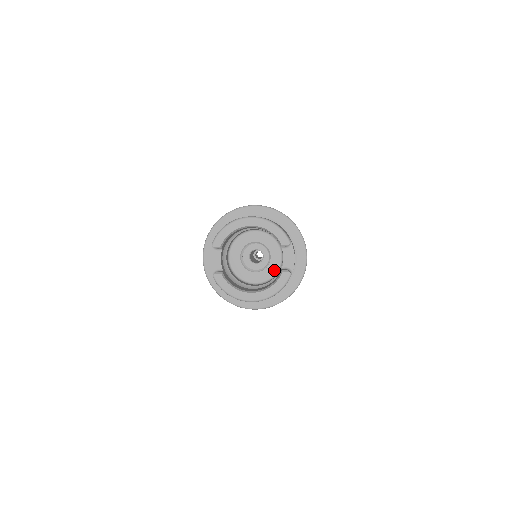
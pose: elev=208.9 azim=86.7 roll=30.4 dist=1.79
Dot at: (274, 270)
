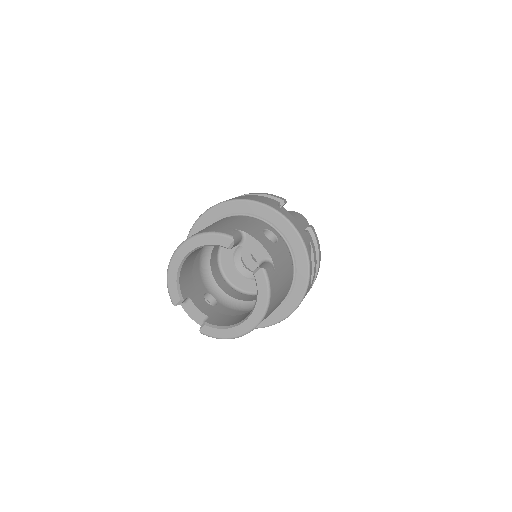
Dot at: occluded
